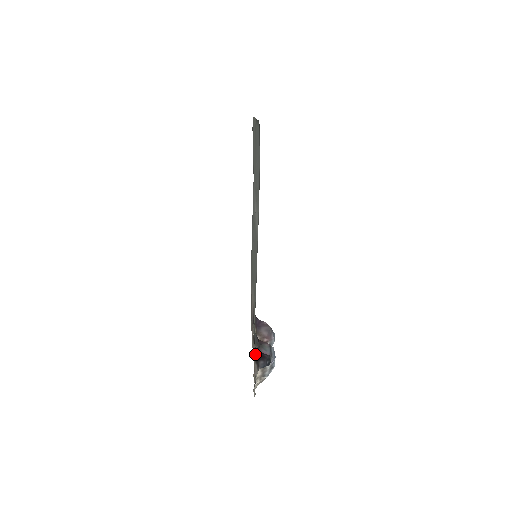
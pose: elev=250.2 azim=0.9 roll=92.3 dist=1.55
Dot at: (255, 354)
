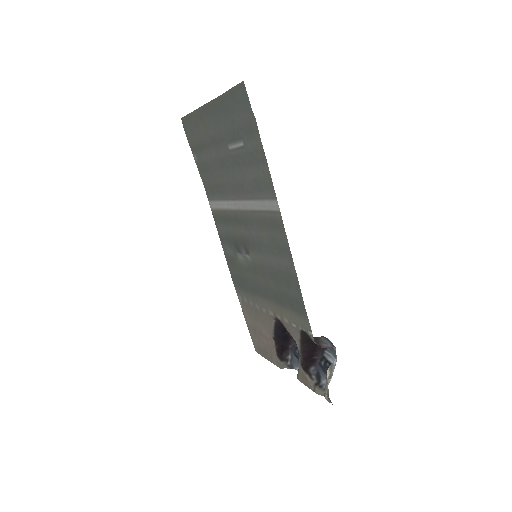
Dot at: (302, 363)
